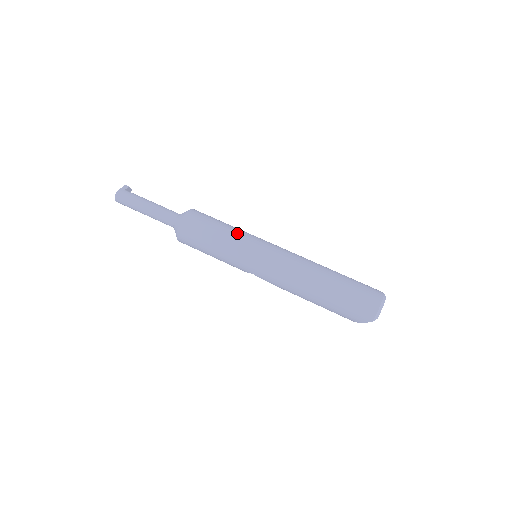
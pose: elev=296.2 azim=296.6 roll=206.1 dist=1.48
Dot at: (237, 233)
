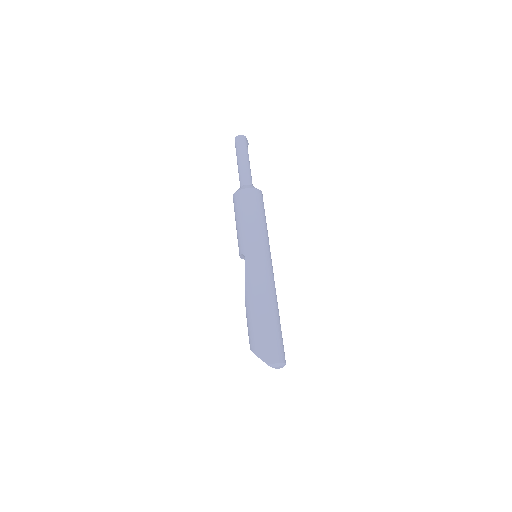
Dot at: occluded
